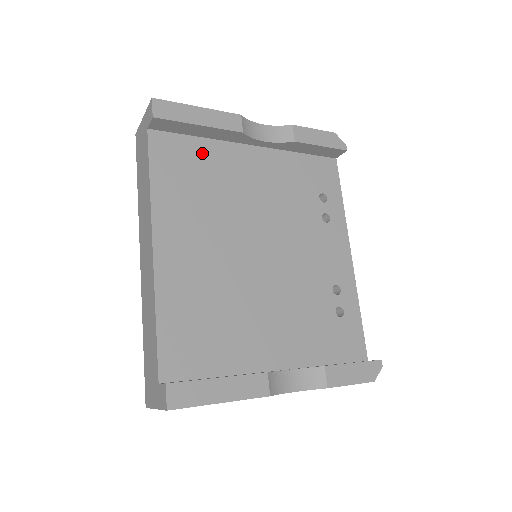
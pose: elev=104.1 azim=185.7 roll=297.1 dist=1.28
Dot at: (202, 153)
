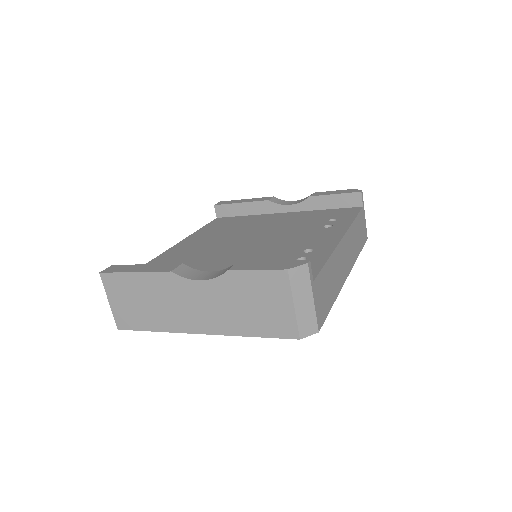
Dot at: (243, 219)
